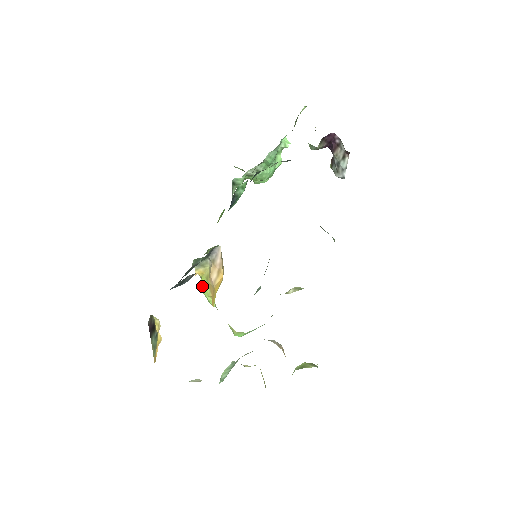
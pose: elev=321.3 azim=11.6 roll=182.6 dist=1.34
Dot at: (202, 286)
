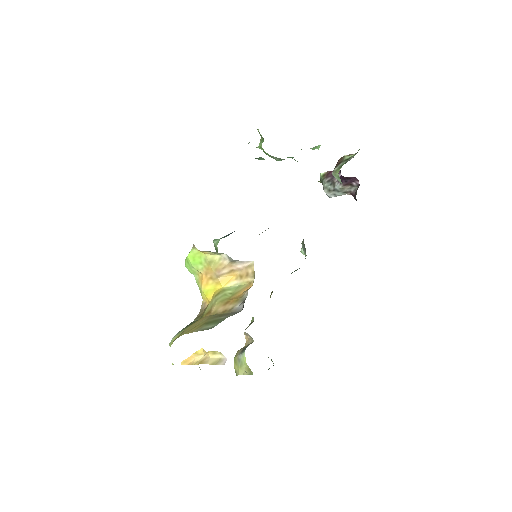
Dot at: (193, 258)
